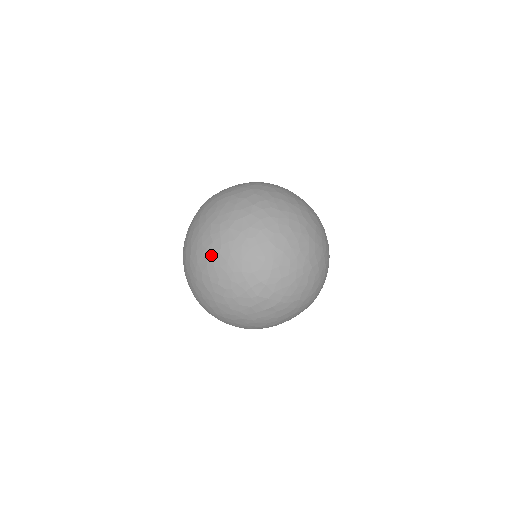
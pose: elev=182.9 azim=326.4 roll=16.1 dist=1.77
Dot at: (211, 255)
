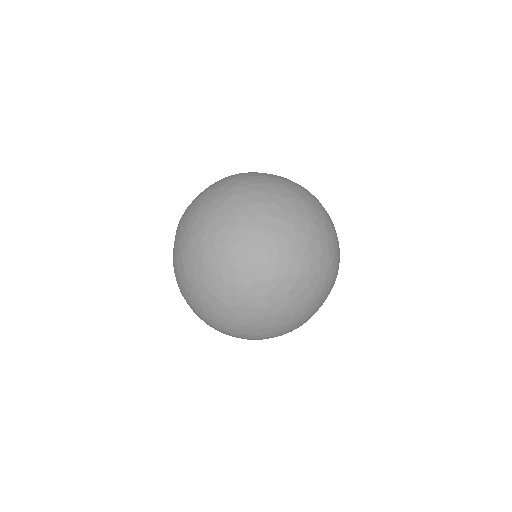
Dot at: (205, 253)
